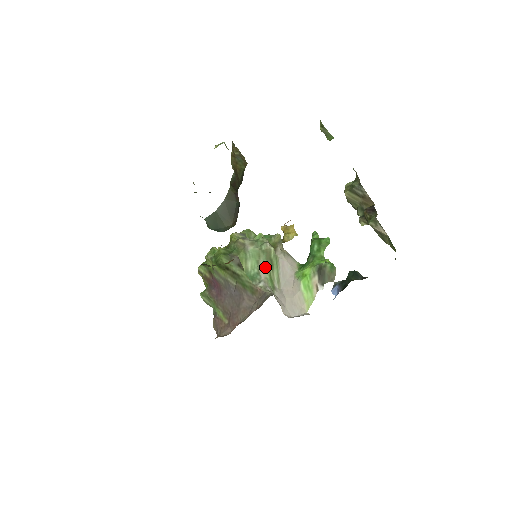
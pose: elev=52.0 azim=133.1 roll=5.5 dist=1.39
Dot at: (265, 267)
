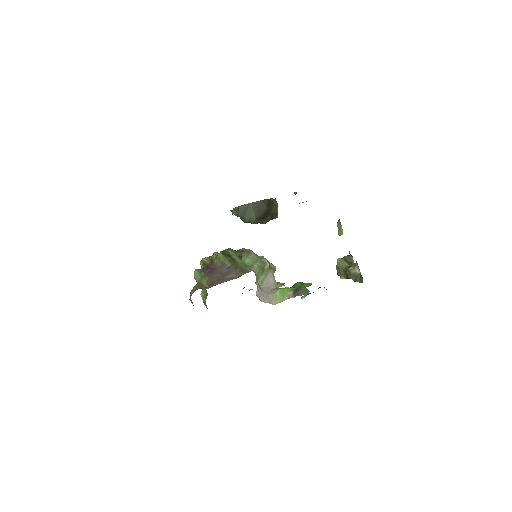
Dot at: (257, 268)
